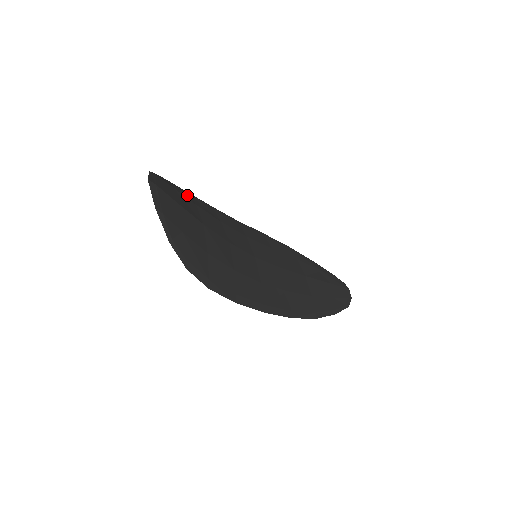
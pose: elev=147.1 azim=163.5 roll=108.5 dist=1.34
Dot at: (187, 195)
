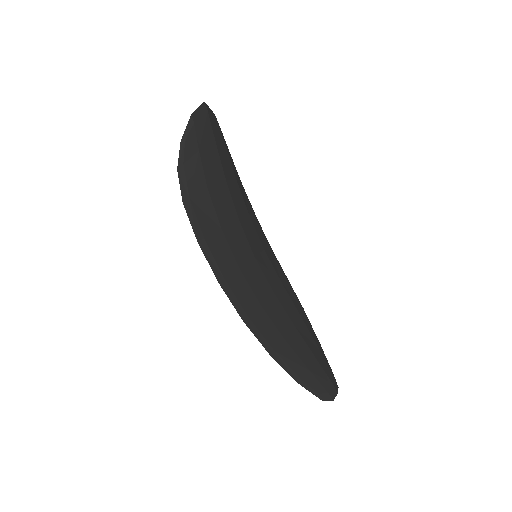
Dot at: (236, 172)
